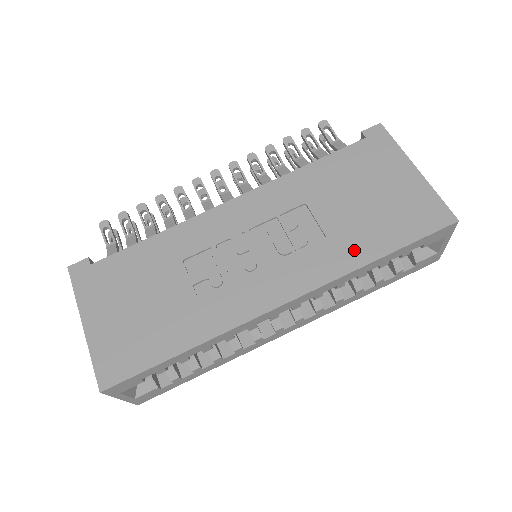
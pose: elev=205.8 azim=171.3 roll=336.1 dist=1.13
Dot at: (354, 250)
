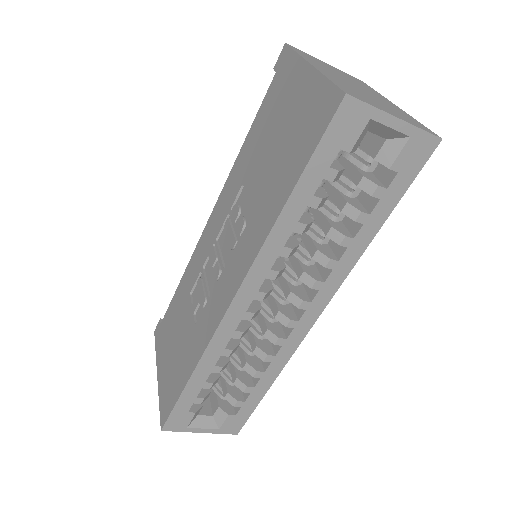
Dot at: (269, 208)
